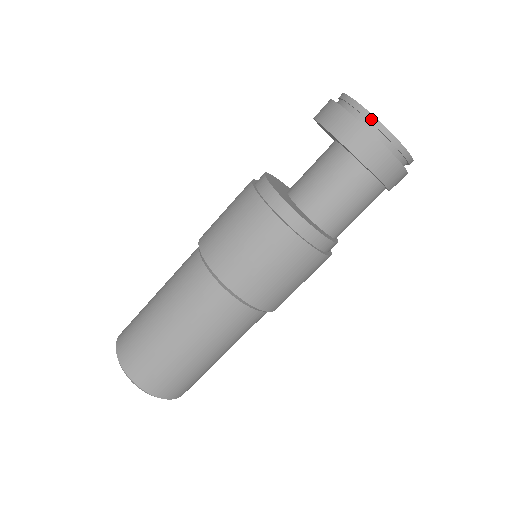
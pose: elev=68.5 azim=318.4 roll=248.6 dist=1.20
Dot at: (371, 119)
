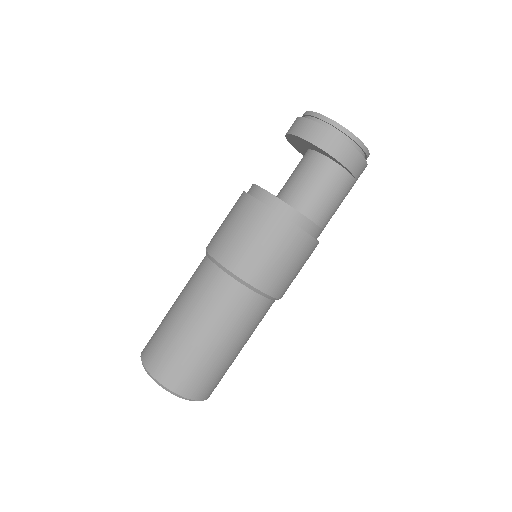
Dot at: (310, 114)
